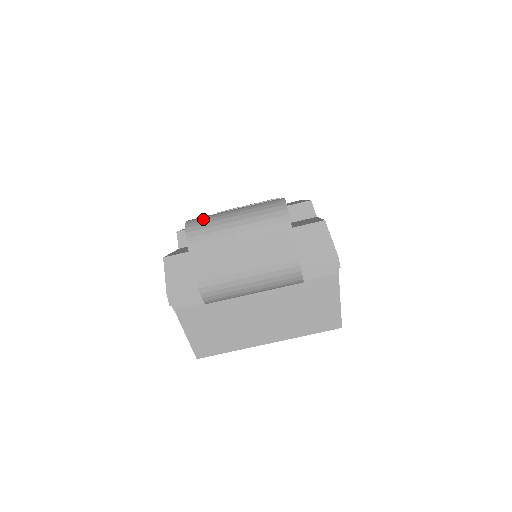
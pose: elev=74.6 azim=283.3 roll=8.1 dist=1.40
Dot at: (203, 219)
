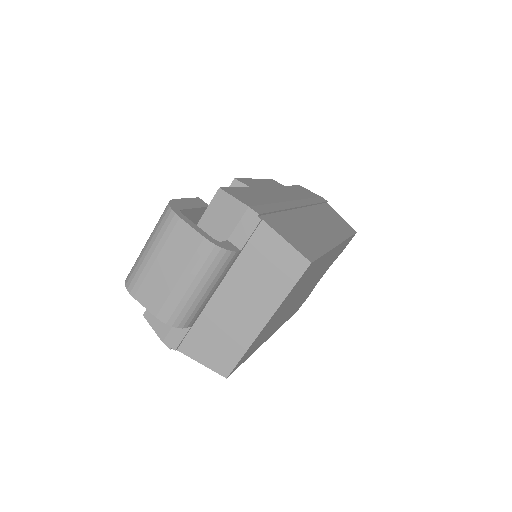
Dot at: occluded
